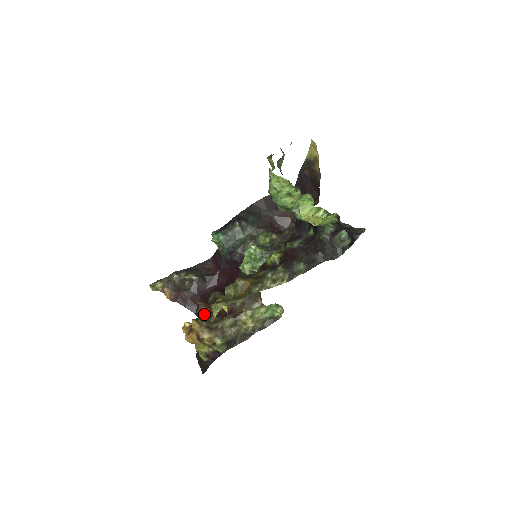
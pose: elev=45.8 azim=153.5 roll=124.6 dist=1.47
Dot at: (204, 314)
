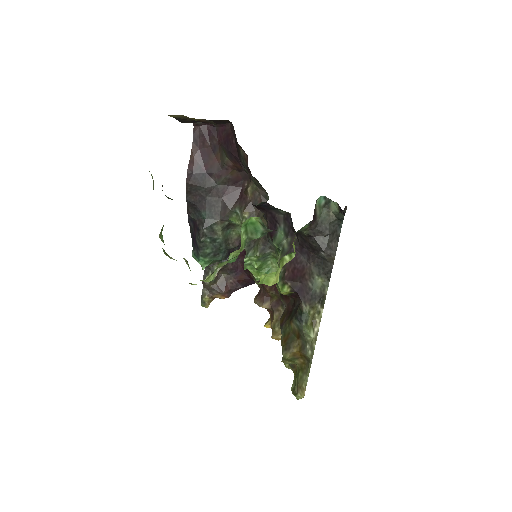
Dot at: (270, 309)
